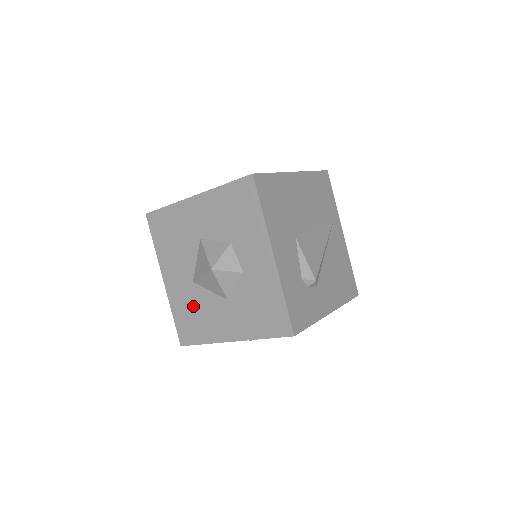
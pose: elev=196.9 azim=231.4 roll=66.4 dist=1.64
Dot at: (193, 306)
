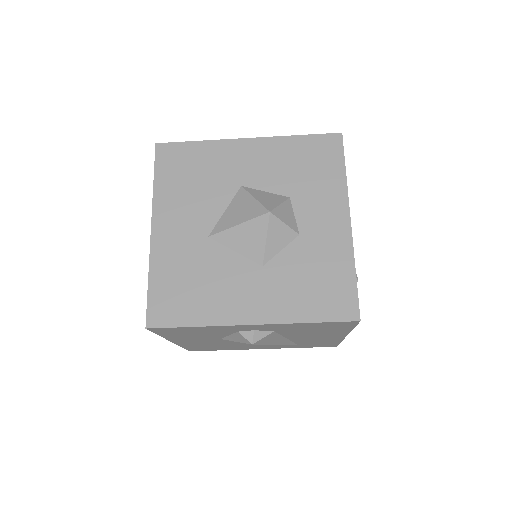
Dot at: (196, 269)
